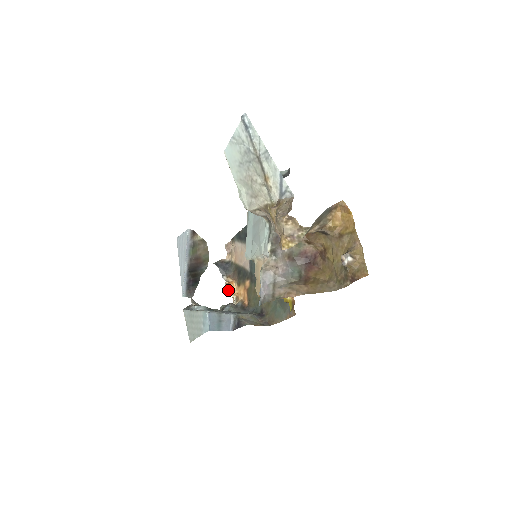
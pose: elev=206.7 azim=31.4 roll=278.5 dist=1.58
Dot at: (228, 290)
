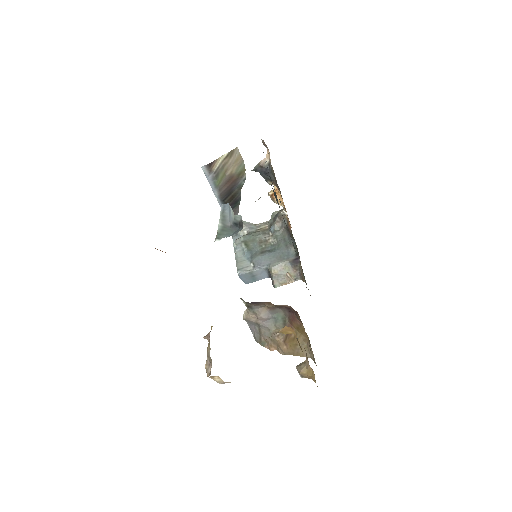
Dot at: (274, 200)
